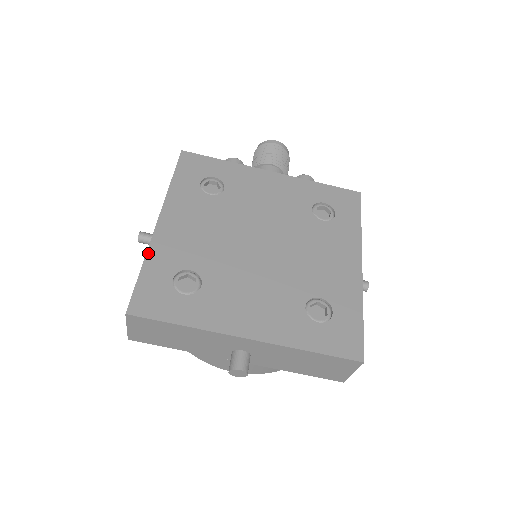
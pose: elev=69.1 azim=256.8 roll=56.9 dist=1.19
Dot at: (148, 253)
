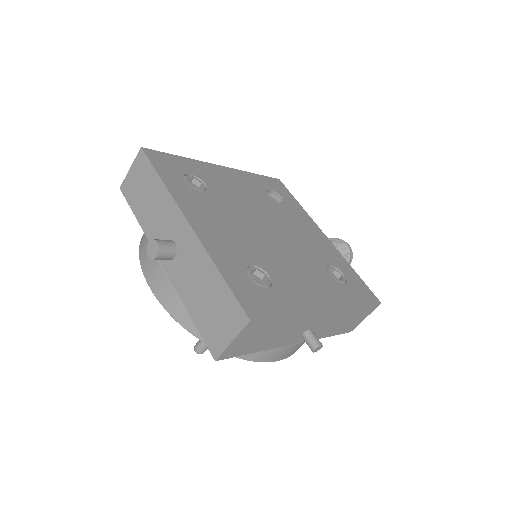
Dot at: (194, 160)
